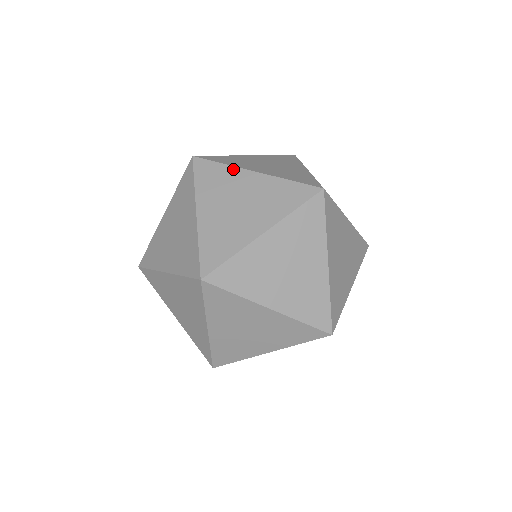
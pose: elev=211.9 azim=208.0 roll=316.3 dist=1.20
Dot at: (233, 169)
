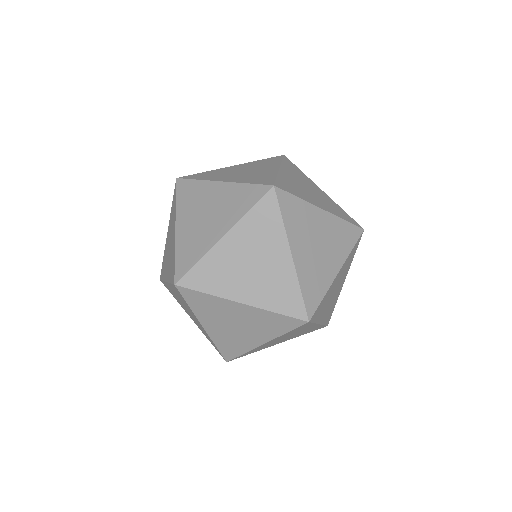
Dot at: (309, 179)
